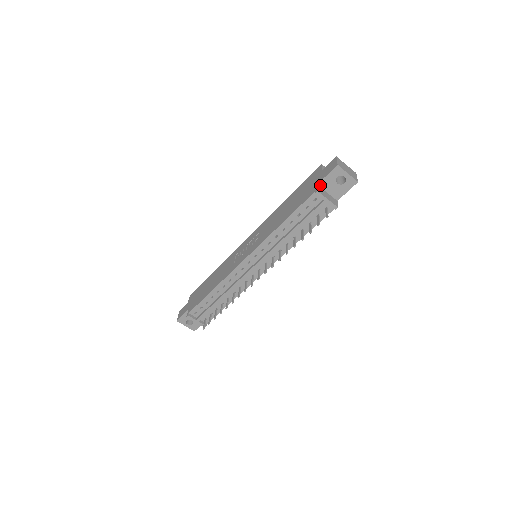
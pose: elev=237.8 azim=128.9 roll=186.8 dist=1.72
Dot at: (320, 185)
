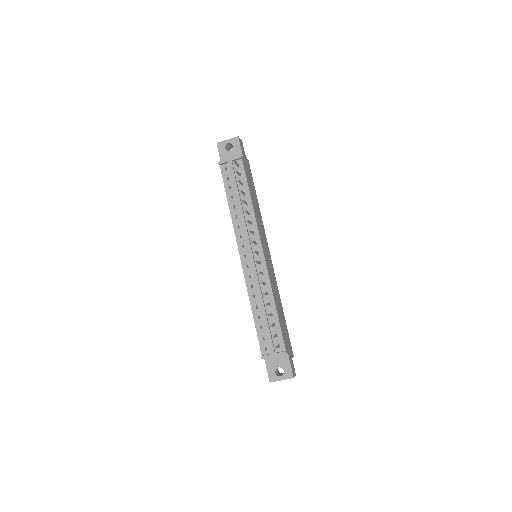
Dot at: occluded
